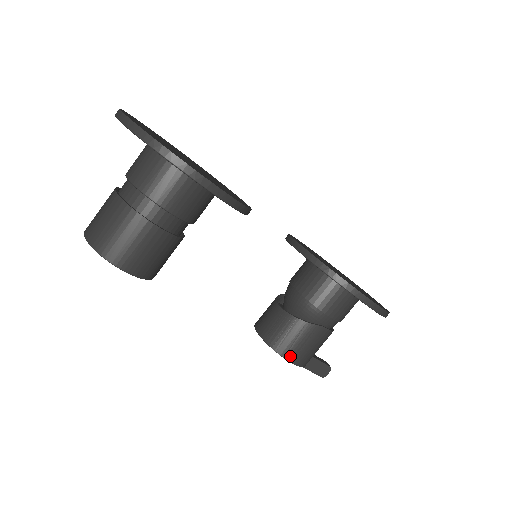
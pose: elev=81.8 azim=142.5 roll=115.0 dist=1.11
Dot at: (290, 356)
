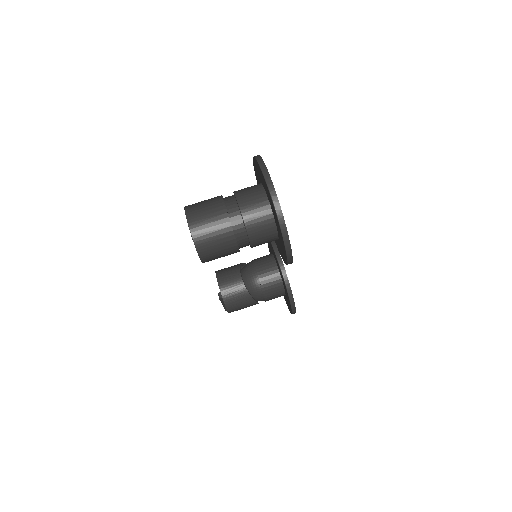
Dot at: (230, 309)
